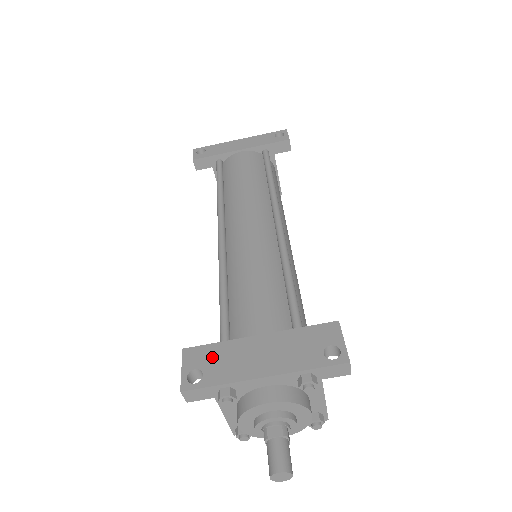
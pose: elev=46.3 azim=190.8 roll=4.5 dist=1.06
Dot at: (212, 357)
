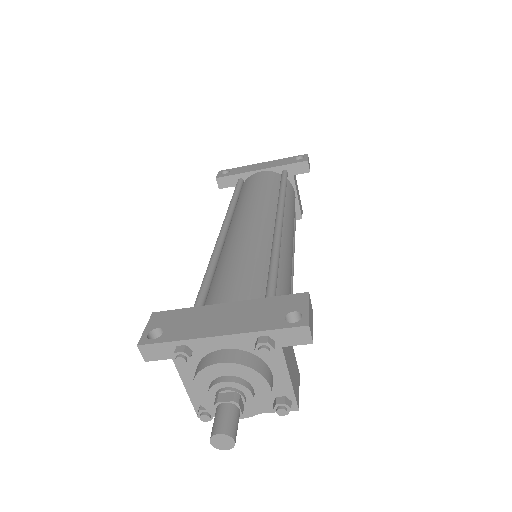
Dot at: (177, 319)
